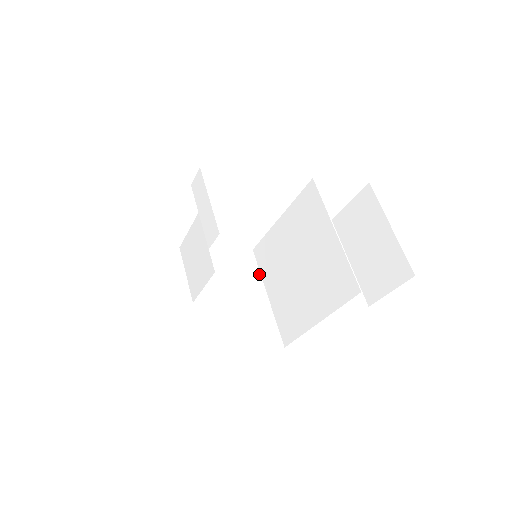
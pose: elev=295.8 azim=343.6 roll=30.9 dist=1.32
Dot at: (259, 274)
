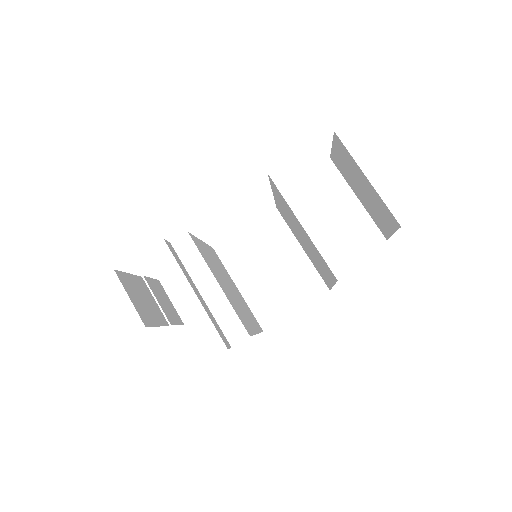
Dot at: (289, 230)
